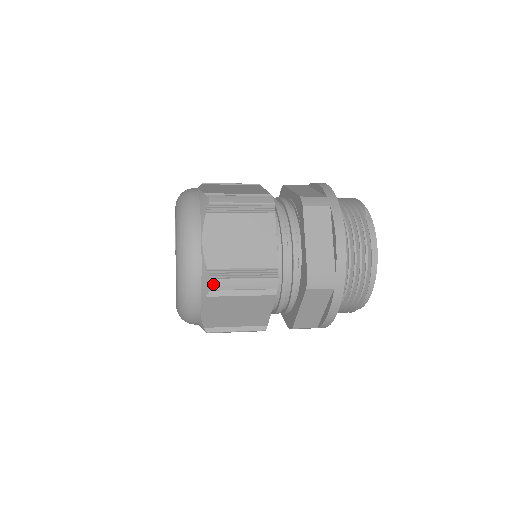
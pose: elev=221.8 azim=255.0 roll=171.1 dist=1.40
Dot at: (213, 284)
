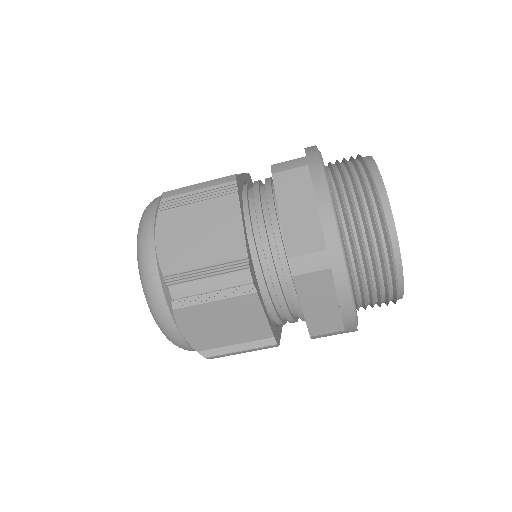
Dot at: (164, 195)
